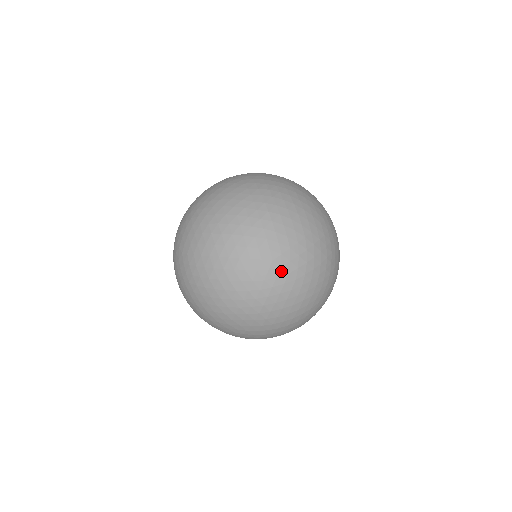
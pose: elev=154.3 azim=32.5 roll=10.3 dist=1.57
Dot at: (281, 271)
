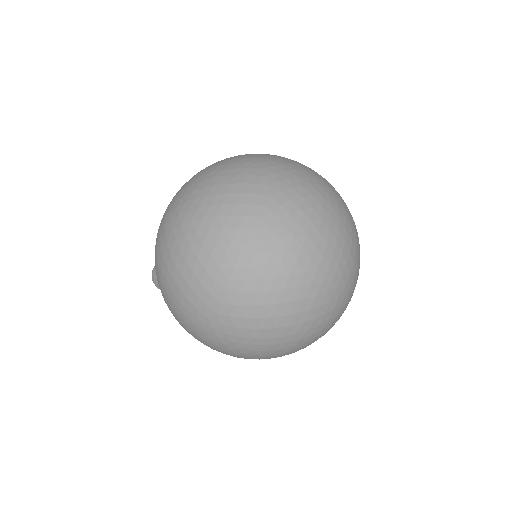
Dot at: (343, 302)
